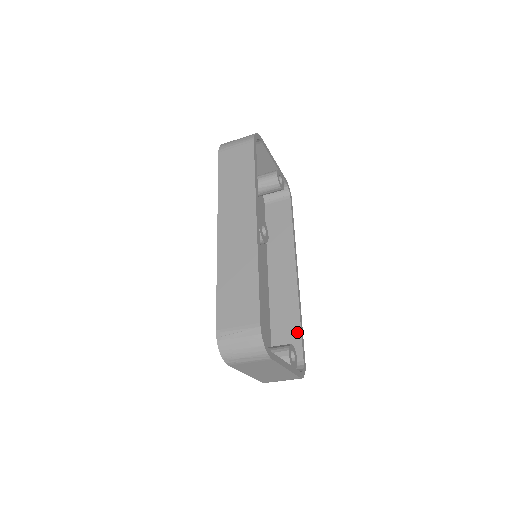
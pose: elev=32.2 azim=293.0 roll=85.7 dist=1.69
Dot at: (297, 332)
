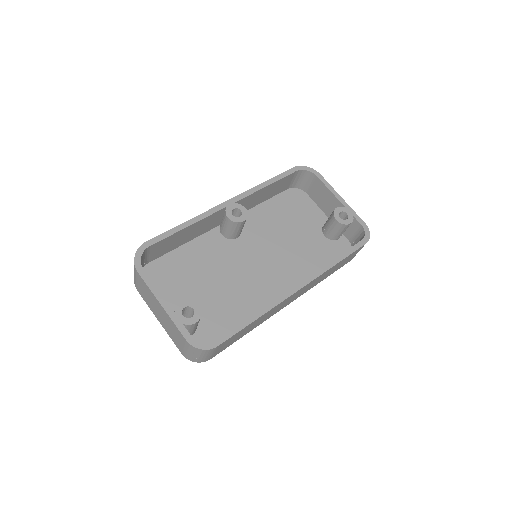
Dot at: (240, 323)
